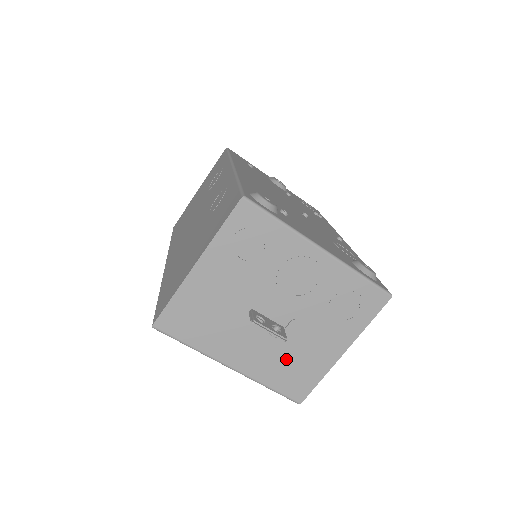
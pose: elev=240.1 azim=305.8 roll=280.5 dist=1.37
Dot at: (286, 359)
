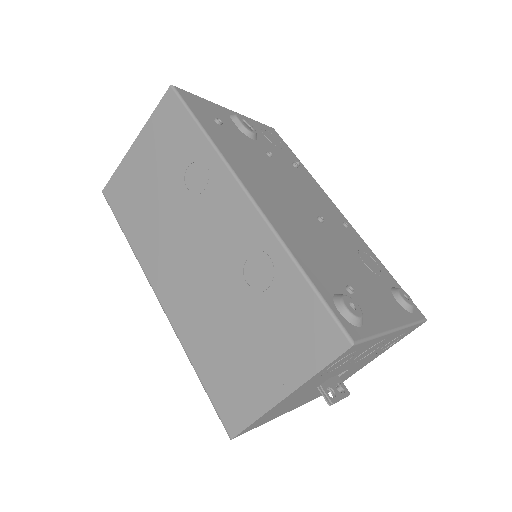
Dot at: occluded
